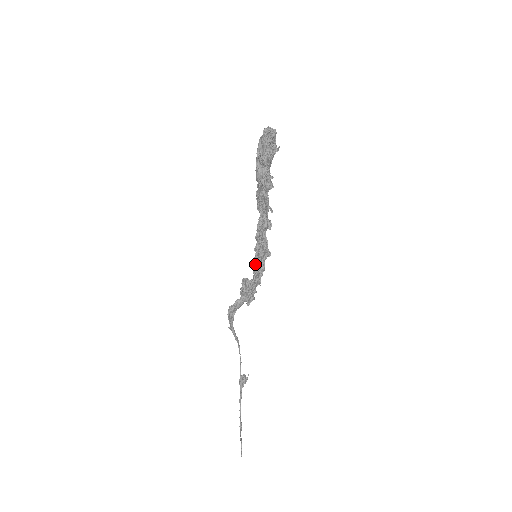
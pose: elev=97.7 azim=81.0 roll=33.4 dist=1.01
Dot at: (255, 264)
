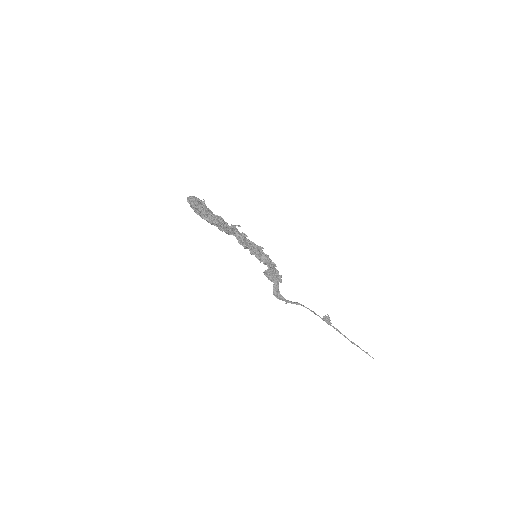
Dot at: (260, 260)
